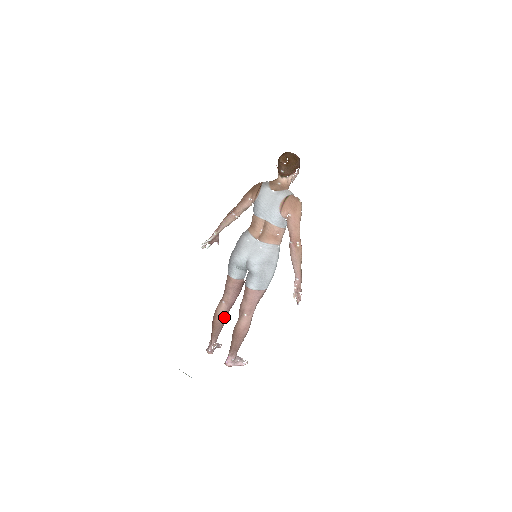
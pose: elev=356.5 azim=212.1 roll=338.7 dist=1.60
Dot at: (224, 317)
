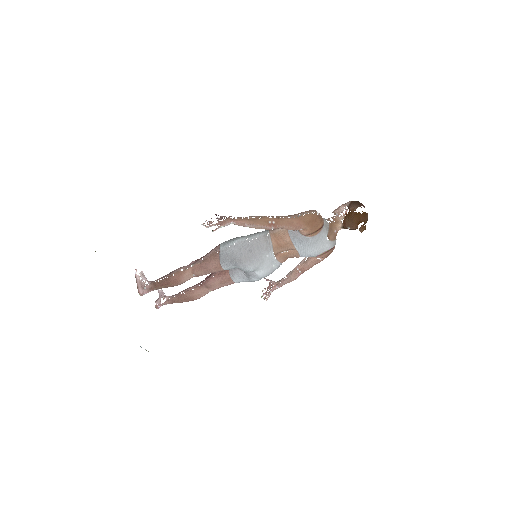
Dot at: (183, 282)
